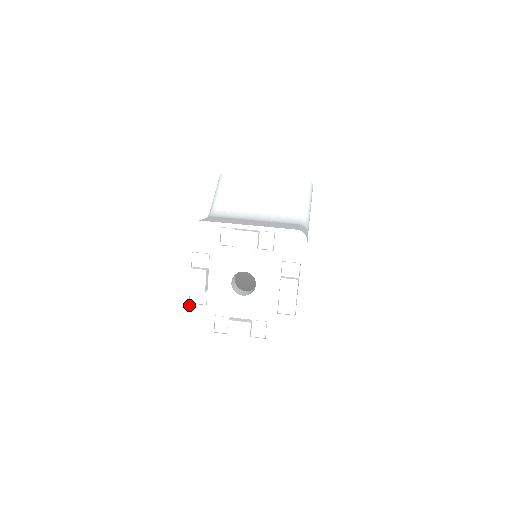
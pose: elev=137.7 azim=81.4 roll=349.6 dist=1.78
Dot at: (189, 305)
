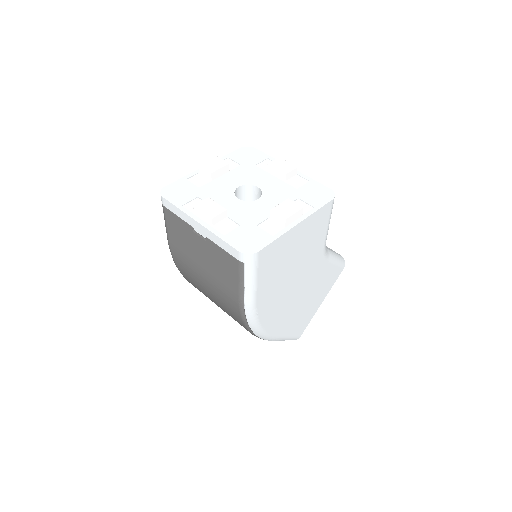
Dot at: (185, 180)
